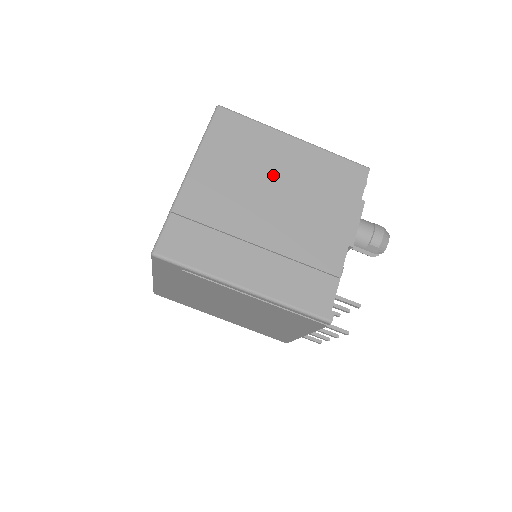
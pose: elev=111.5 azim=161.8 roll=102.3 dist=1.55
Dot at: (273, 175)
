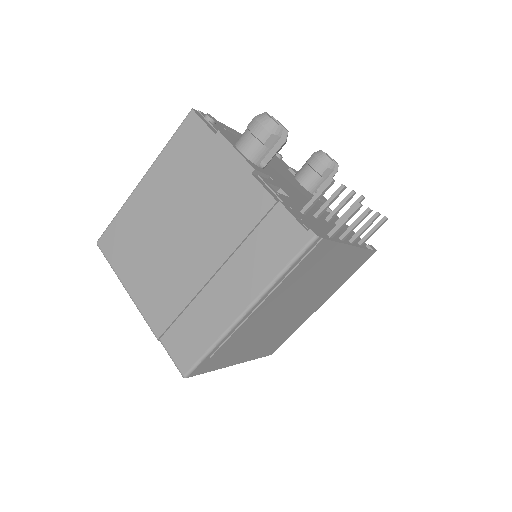
Dot at: (163, 223)
